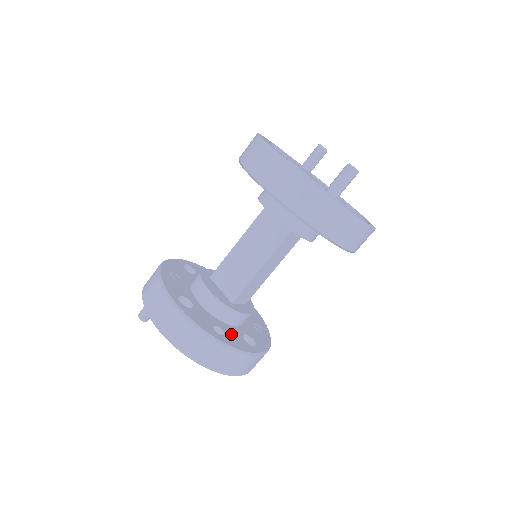
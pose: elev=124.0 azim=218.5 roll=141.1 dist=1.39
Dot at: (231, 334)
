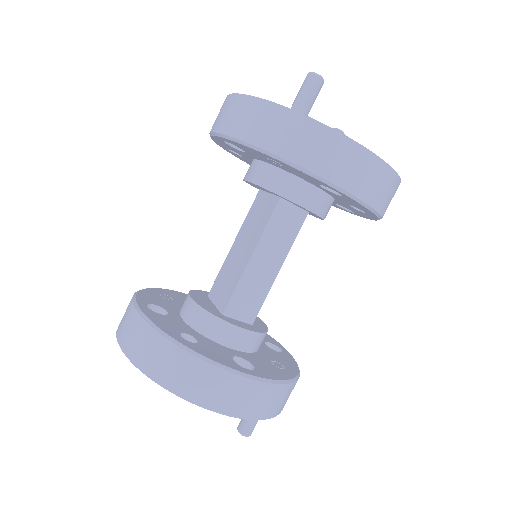
Dot at: (210, 347)
